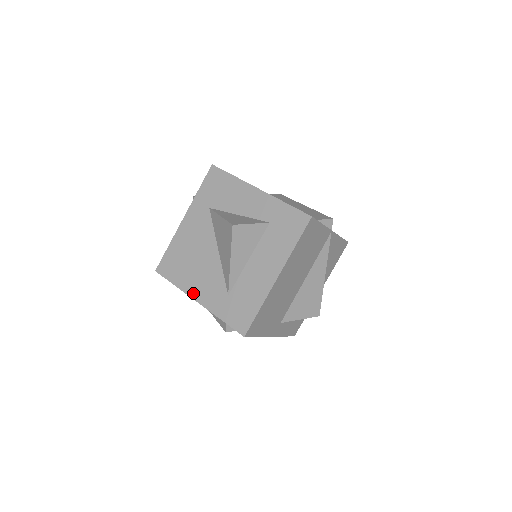
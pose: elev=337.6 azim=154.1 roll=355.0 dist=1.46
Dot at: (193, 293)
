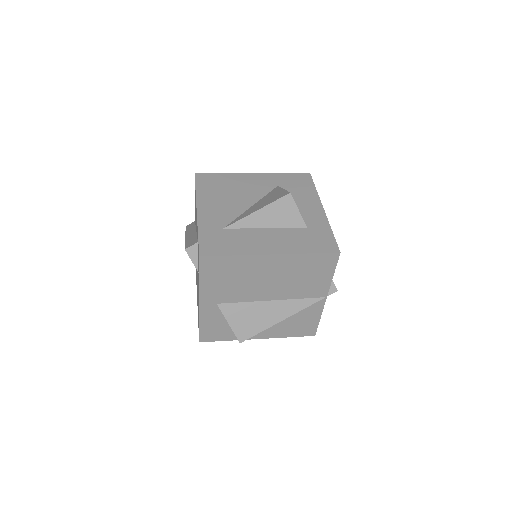
Dot at: (202, 205)
